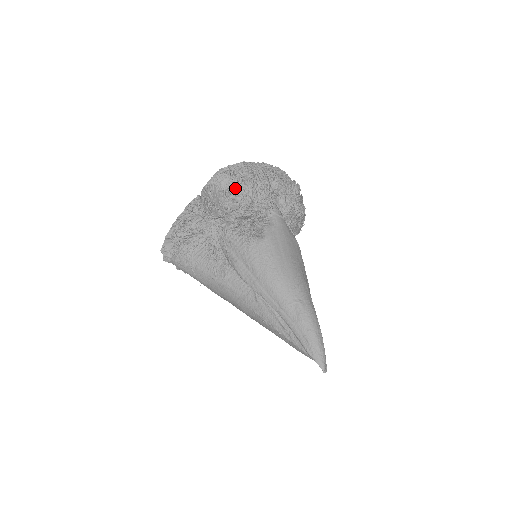
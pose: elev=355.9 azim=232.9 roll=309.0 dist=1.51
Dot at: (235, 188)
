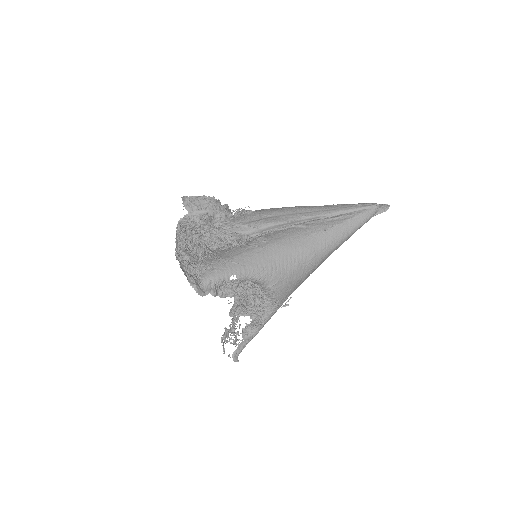
Dot at: occluded
